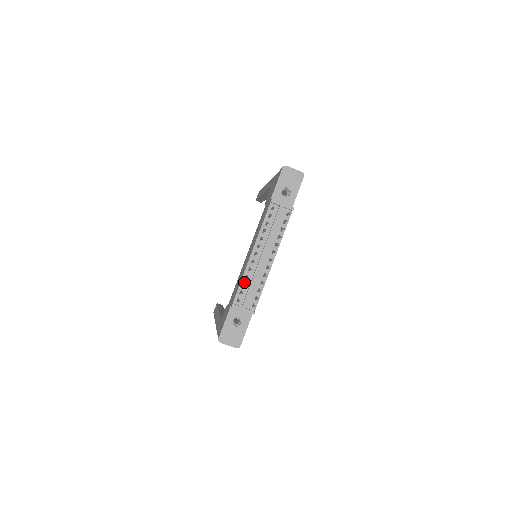
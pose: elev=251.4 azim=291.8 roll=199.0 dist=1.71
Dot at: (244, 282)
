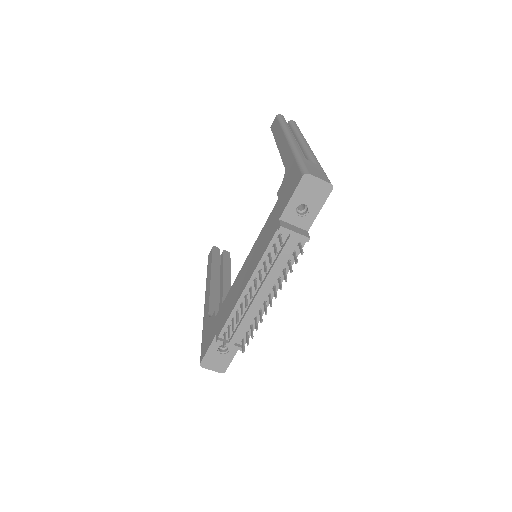
Dot at: (234, 317)
